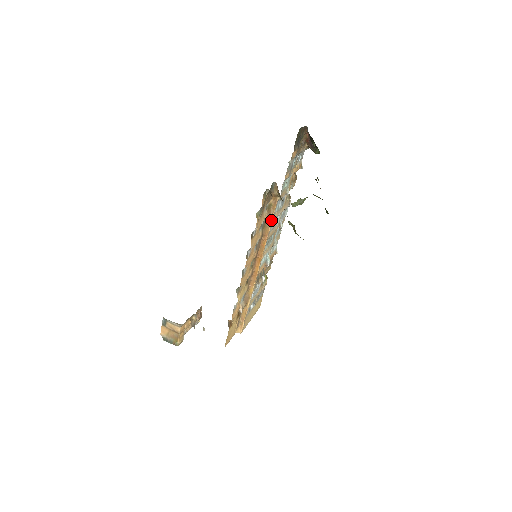
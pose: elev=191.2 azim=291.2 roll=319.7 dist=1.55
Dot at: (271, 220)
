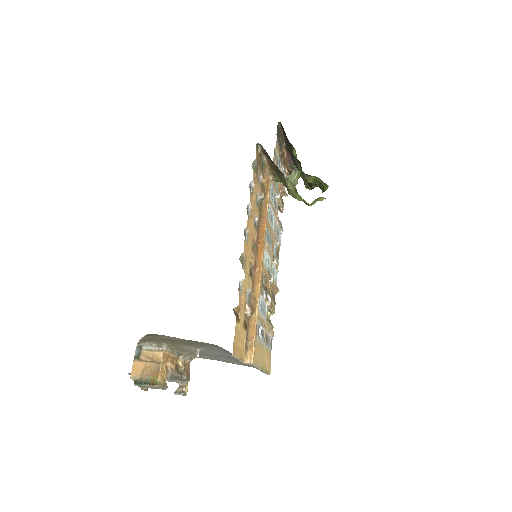
Dot at: (267, 200)
